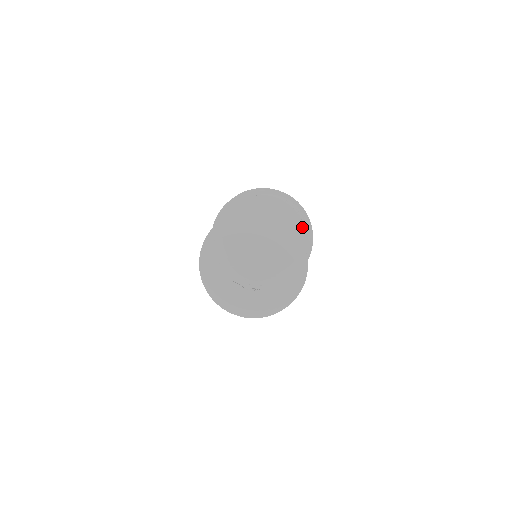
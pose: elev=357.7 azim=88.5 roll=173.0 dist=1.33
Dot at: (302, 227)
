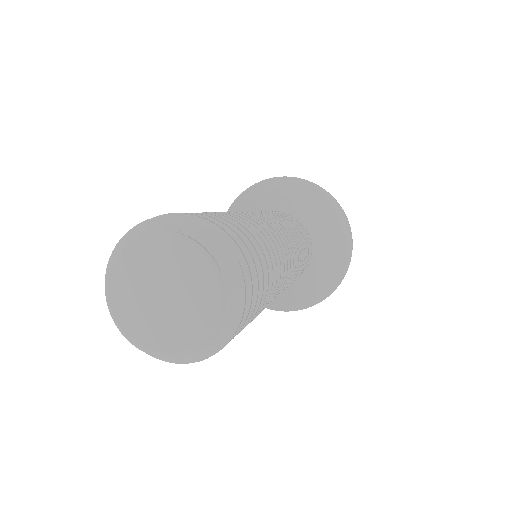
Dot at: (221, 286)
